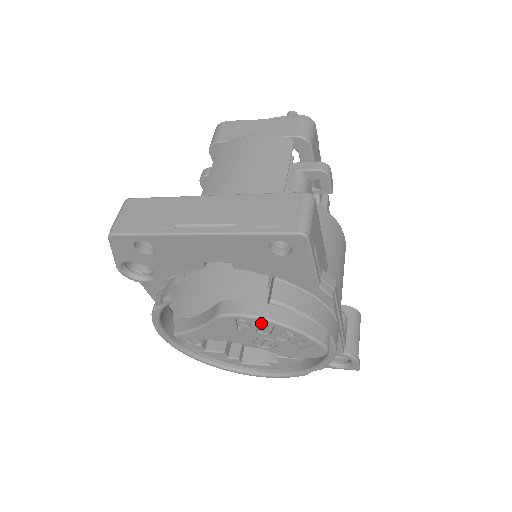
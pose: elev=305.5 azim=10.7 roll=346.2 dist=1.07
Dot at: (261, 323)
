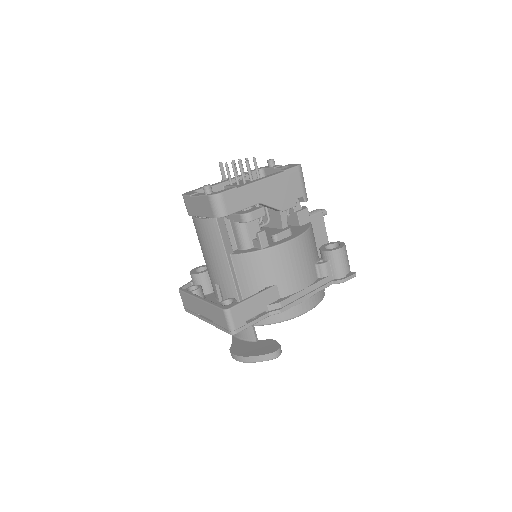
Dot at: occluded
